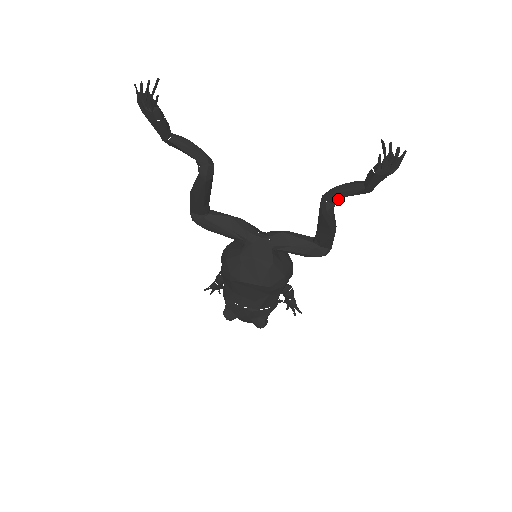
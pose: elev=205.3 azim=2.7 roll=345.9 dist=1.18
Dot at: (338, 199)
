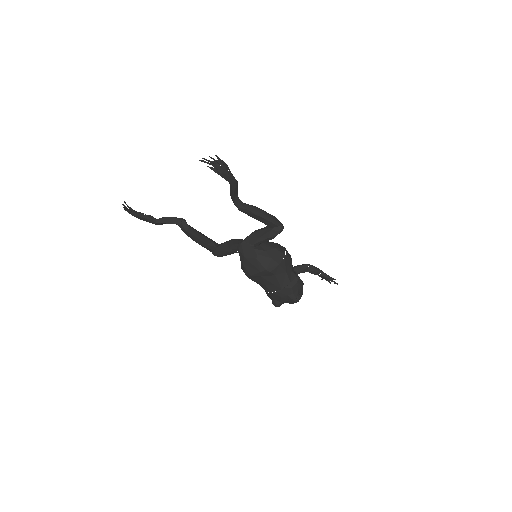
Dot at: (234, 197)
